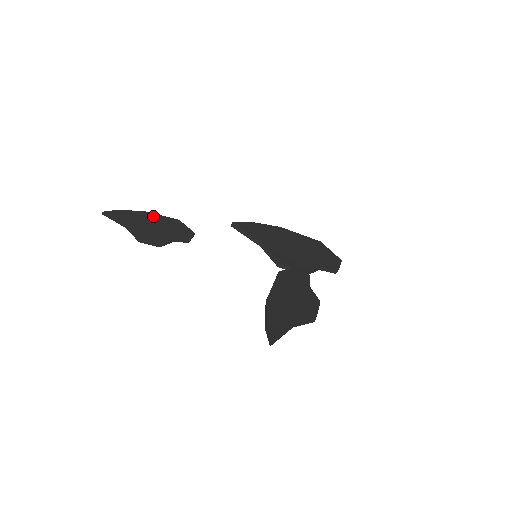
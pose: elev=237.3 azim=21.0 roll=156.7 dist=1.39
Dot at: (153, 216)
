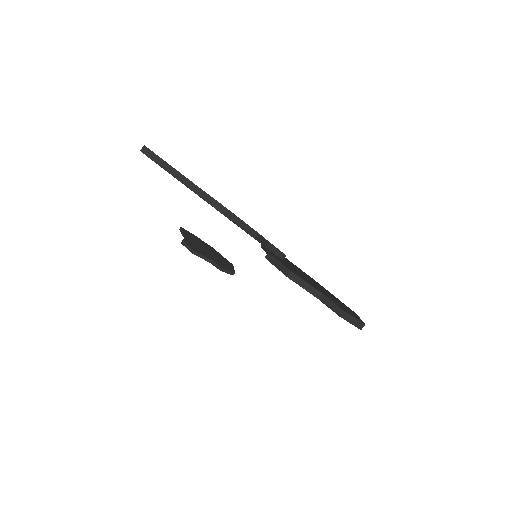
Dot at: (215, 251)
